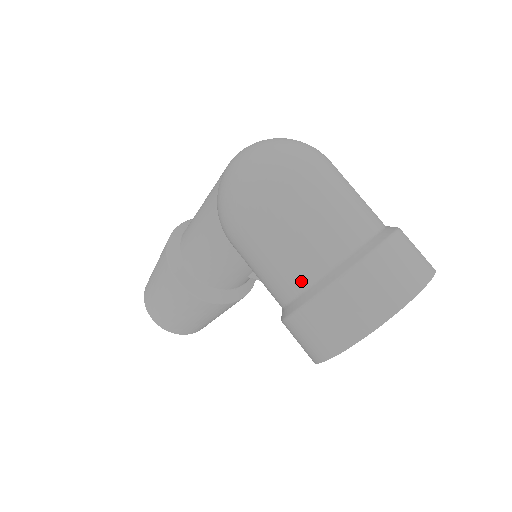
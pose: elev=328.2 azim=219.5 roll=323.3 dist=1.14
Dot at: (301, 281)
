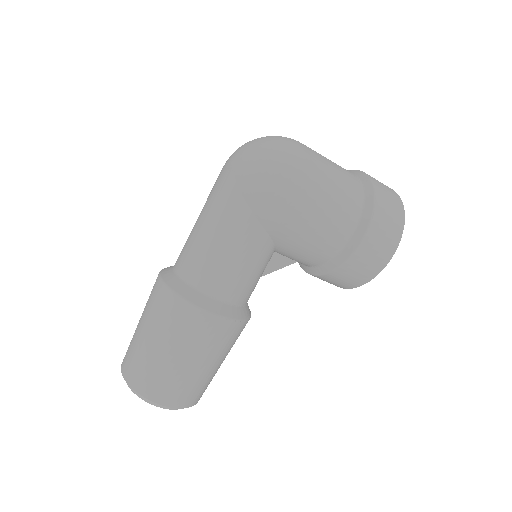
Dot at: (354, 217)
